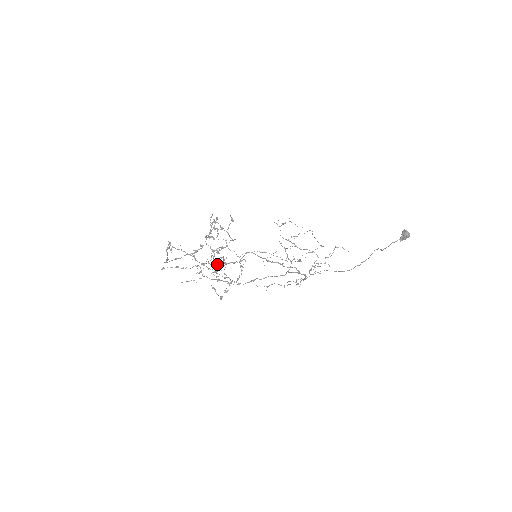
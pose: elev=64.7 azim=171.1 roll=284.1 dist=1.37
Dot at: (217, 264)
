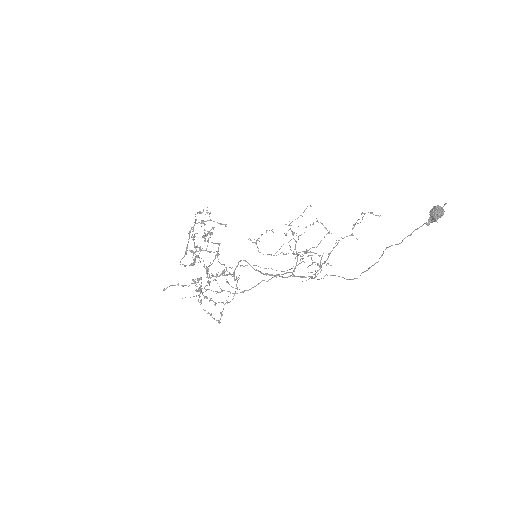
Dot at: (214, 276)
